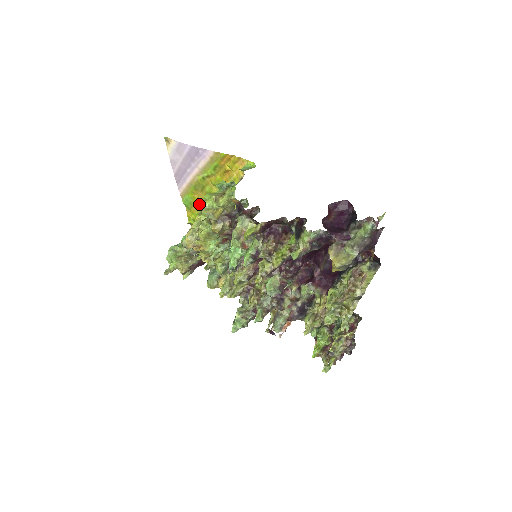
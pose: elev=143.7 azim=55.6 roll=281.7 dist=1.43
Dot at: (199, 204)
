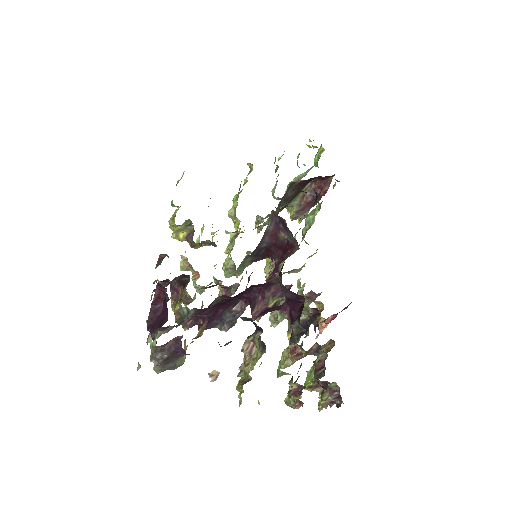
Dot at: (169, 226)
